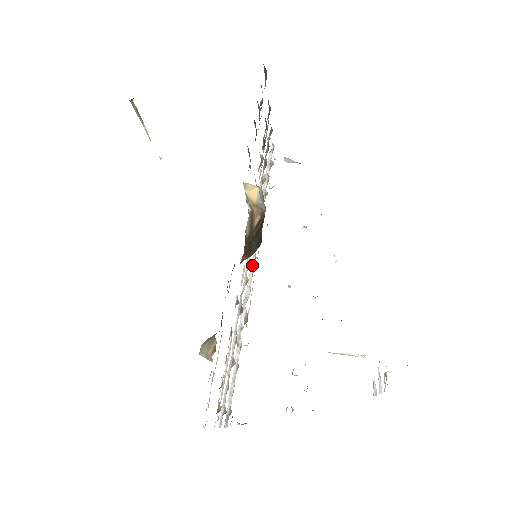
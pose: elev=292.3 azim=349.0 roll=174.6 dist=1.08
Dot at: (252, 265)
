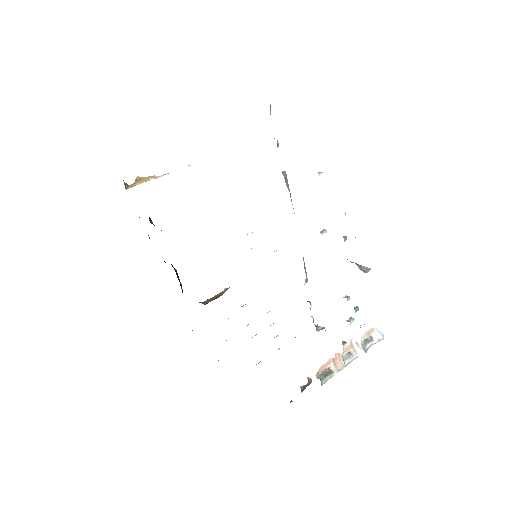
Dot at: occluded
